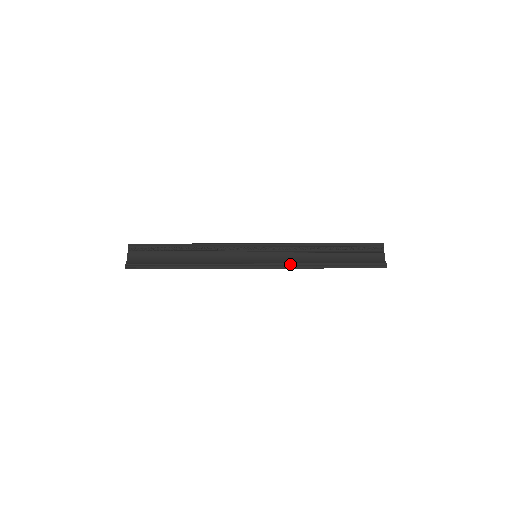
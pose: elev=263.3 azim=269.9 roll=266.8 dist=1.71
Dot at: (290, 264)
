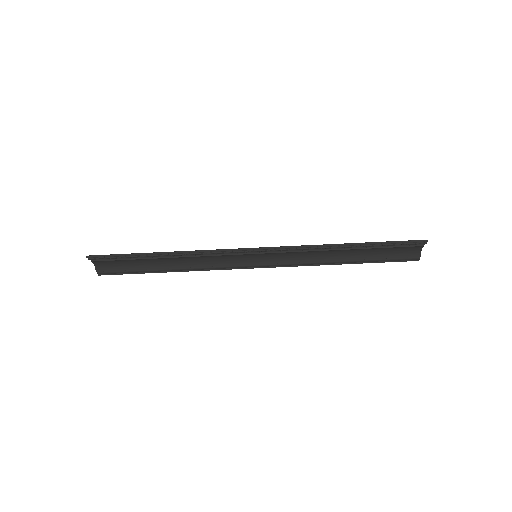
Dot at: (299, 262)
